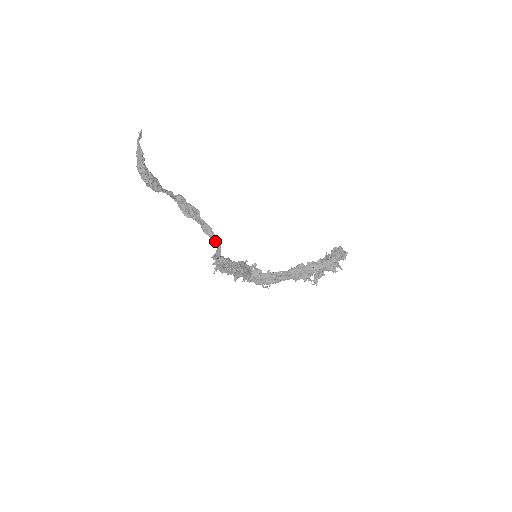
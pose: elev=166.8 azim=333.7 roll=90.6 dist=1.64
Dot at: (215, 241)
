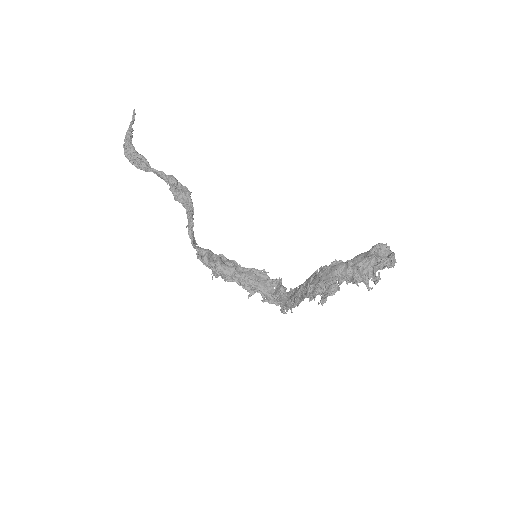
Dot at: (189, 225)
